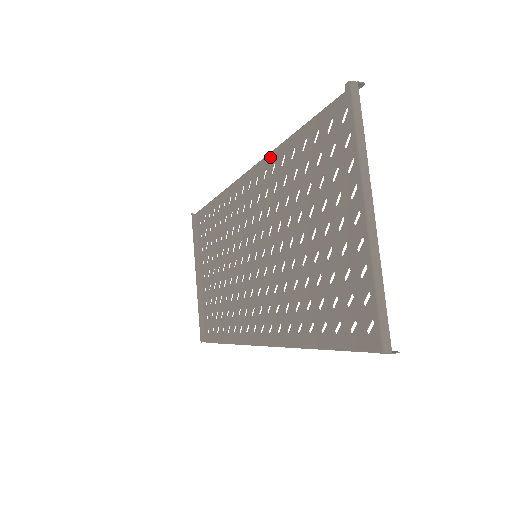
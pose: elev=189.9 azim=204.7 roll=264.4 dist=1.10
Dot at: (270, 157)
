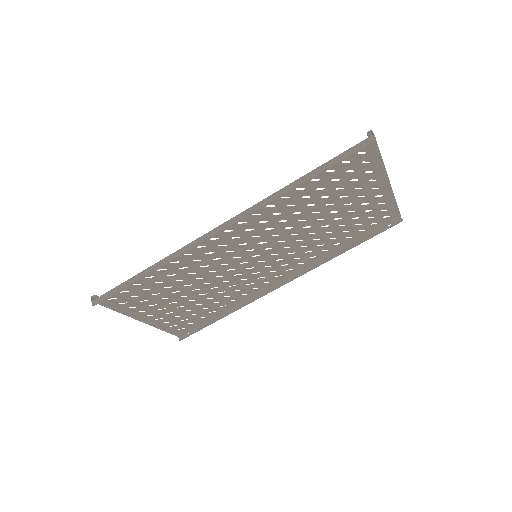
Dot at: (313, 261)
